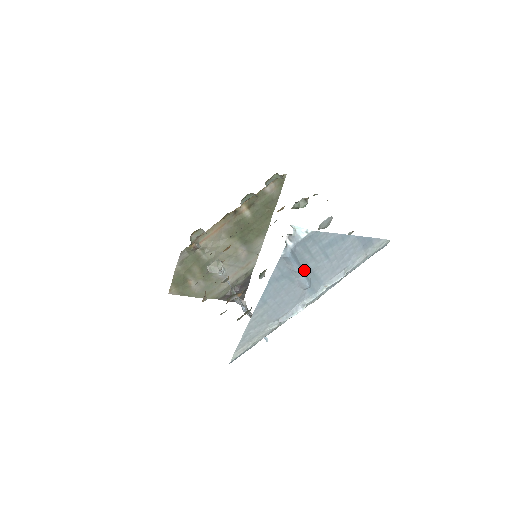
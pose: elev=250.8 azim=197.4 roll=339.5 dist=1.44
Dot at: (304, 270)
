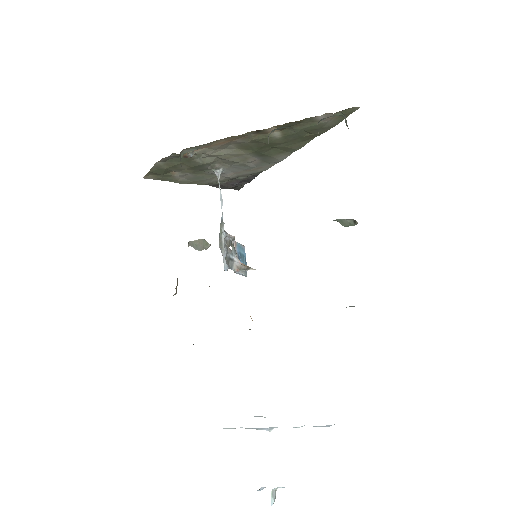
Dot at: occluded
